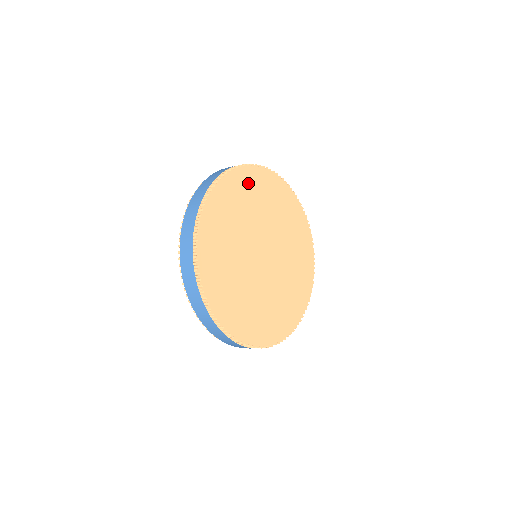
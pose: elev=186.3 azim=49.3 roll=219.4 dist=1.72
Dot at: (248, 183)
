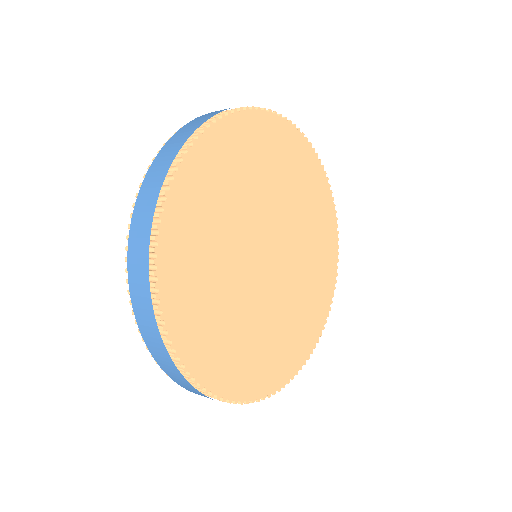
Dot at: (186, 229)
